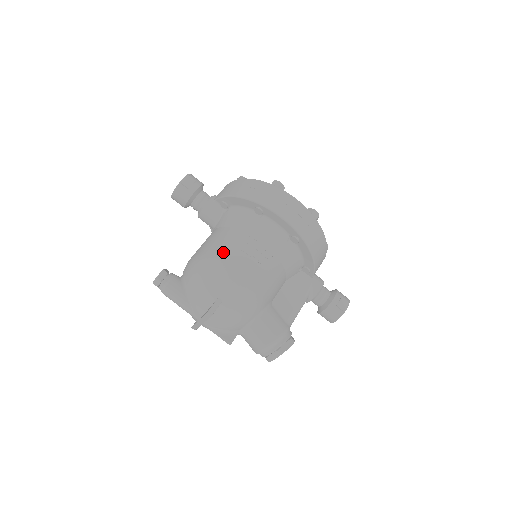
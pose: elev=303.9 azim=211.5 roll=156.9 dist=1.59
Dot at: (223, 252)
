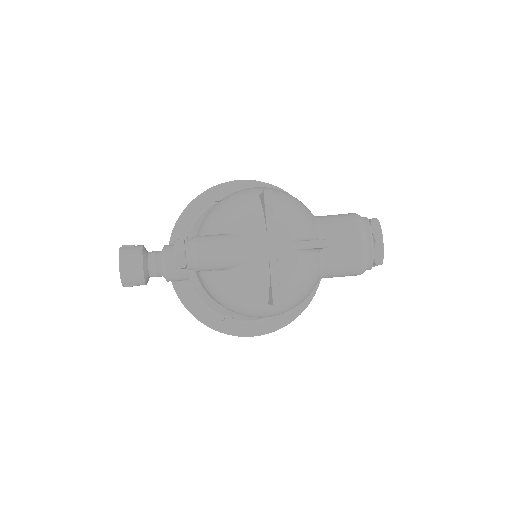
Dot at: occluded
